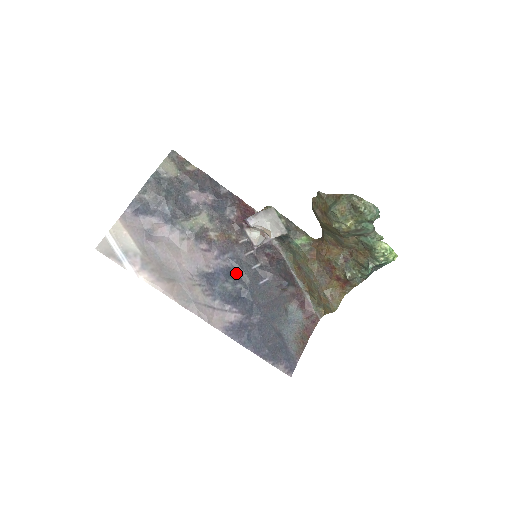
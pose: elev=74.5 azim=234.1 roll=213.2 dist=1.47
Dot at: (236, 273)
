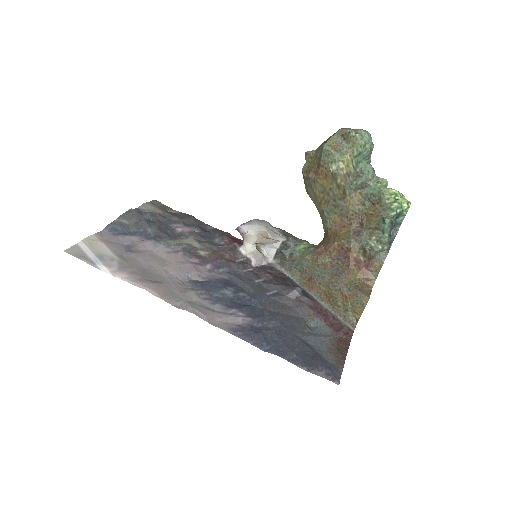
Dot at: (236, 285)
